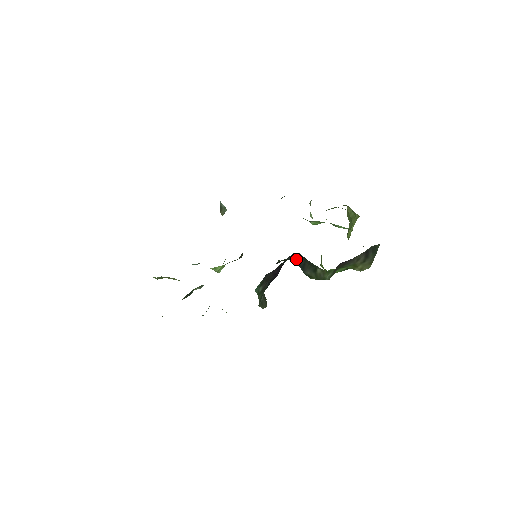
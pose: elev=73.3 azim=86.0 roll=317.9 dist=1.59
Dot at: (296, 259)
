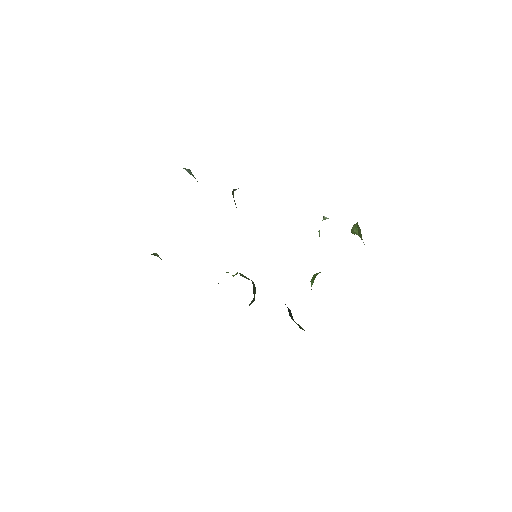
Dot at: occluded
